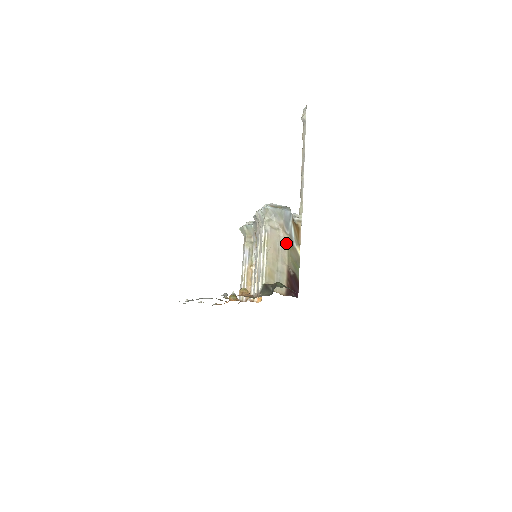
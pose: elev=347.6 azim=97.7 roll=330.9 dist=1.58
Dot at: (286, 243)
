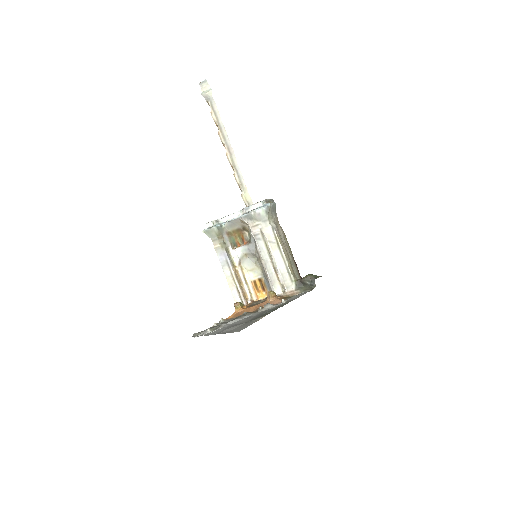
Dot at: (284, 235)
